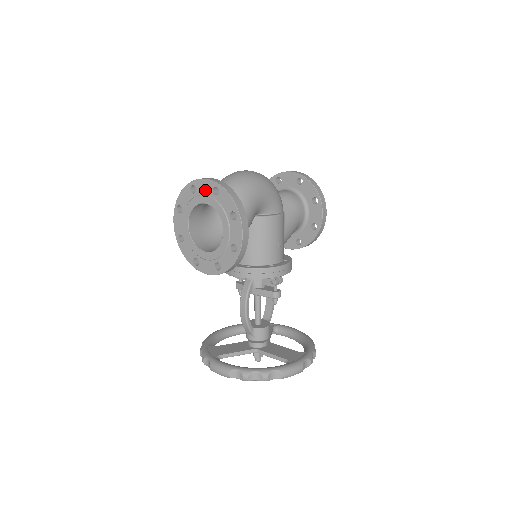
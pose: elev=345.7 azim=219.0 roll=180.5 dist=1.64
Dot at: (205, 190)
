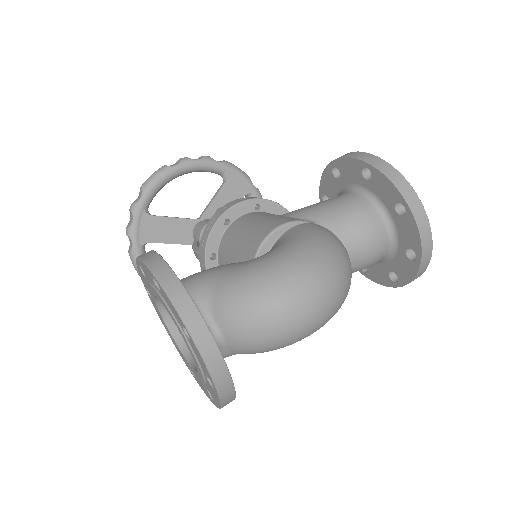
Dot at: (199, 361)
